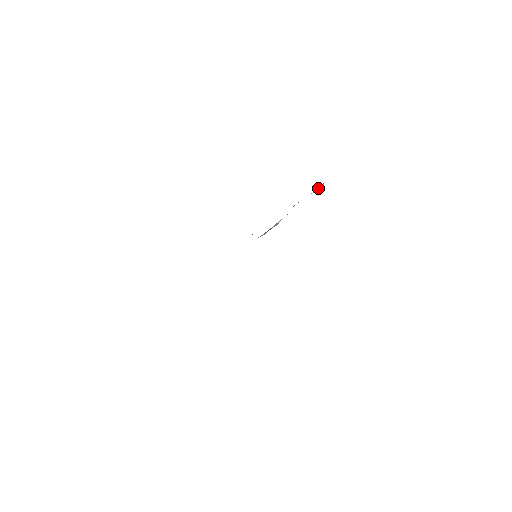
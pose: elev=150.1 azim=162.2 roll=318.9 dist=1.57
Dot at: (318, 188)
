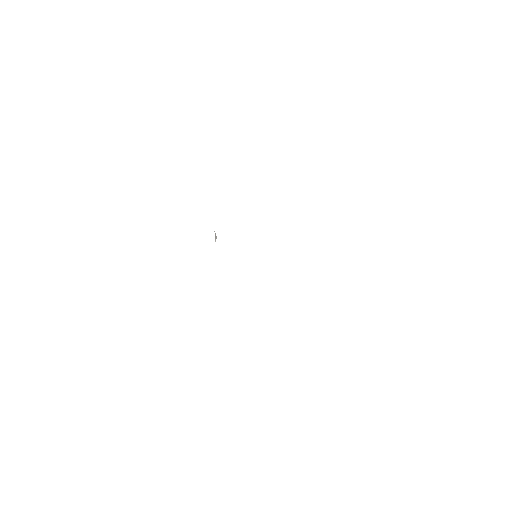
Dot at: occluded
